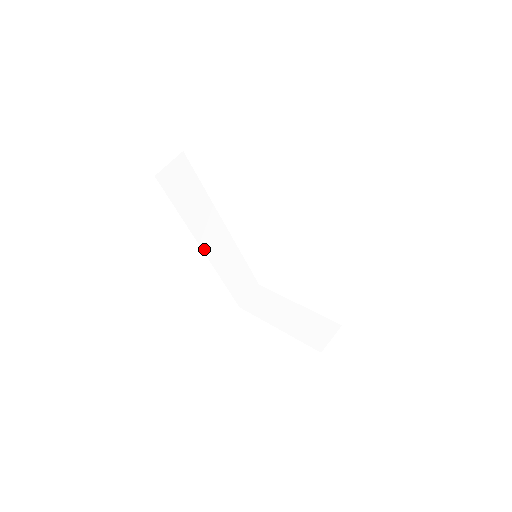
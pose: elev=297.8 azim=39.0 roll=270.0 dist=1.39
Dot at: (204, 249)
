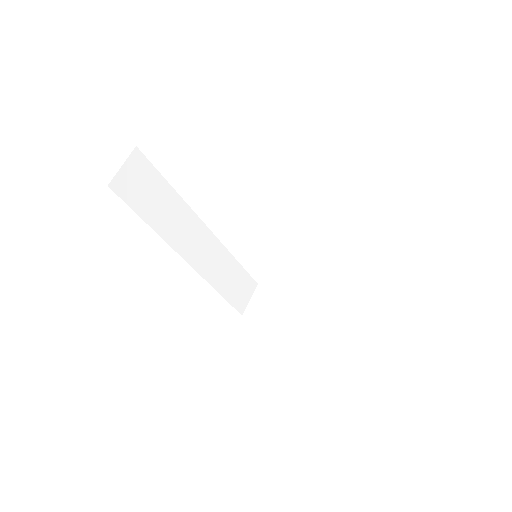
Dot at: (188, 261)
